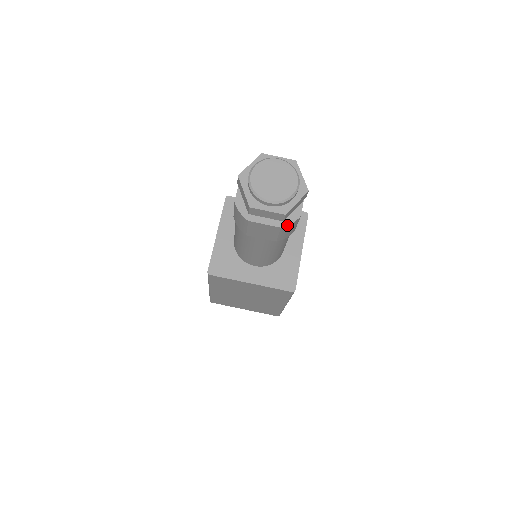
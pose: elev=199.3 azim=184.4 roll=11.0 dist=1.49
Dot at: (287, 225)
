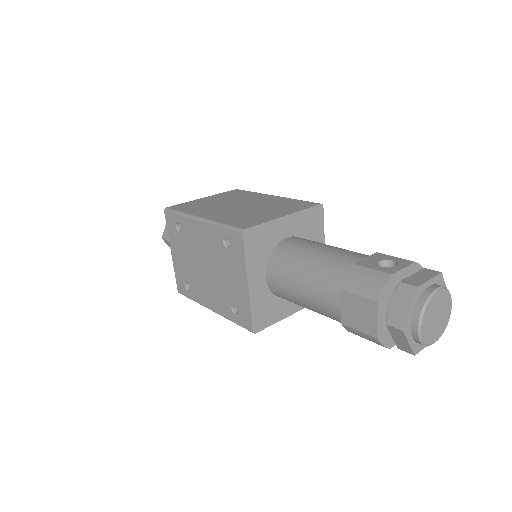
Dot at: occluded
